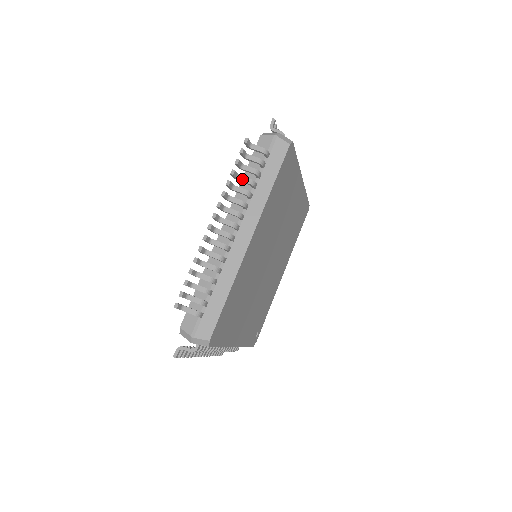
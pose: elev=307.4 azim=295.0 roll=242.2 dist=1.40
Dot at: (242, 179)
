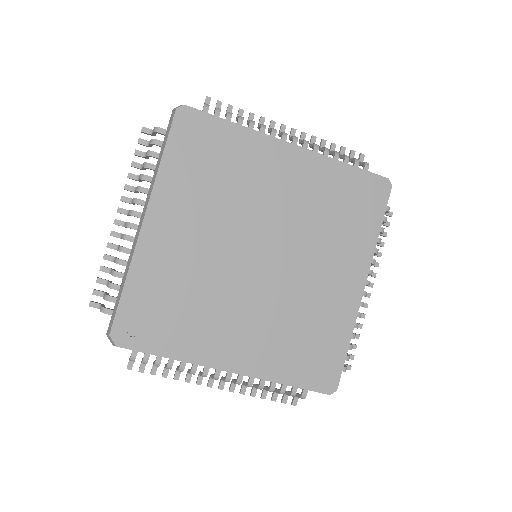
Dot at: (333, 152)
